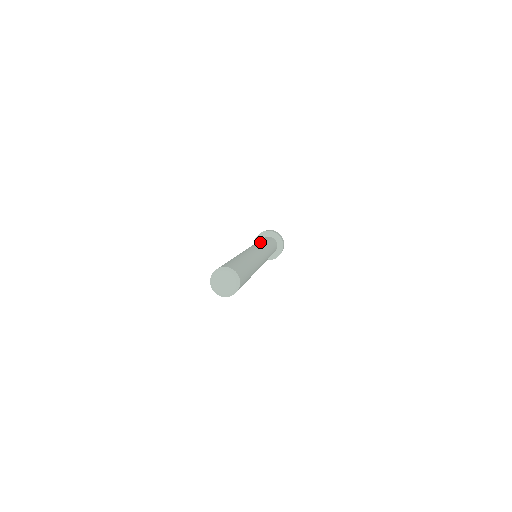
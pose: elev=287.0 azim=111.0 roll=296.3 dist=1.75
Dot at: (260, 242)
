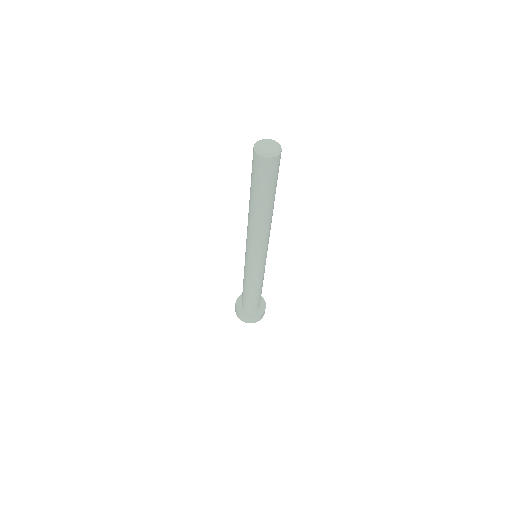
Dot at: occluded
